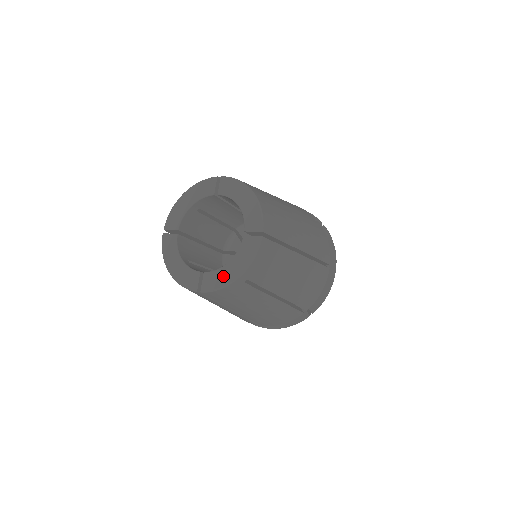
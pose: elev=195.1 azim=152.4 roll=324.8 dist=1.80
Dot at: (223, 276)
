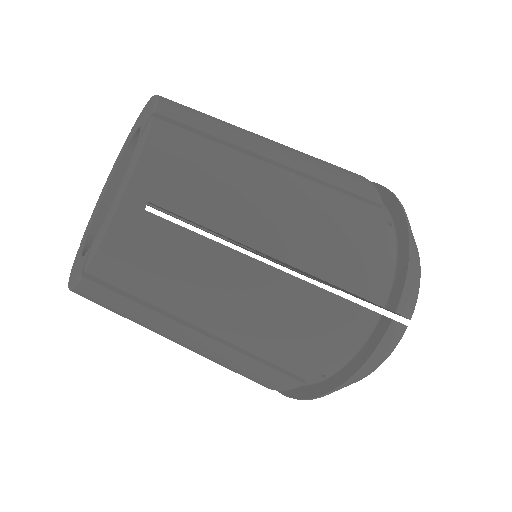
Dot at: (107, 217)
